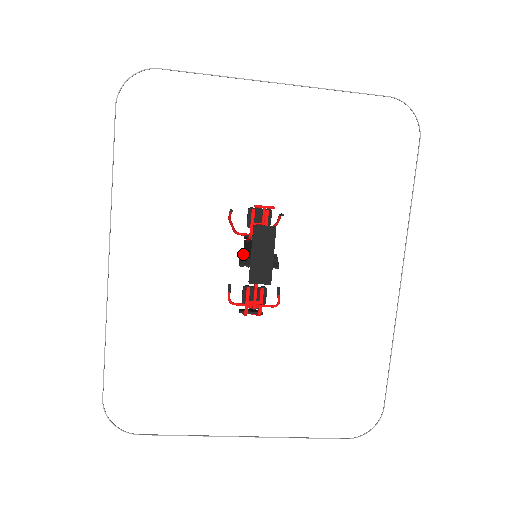
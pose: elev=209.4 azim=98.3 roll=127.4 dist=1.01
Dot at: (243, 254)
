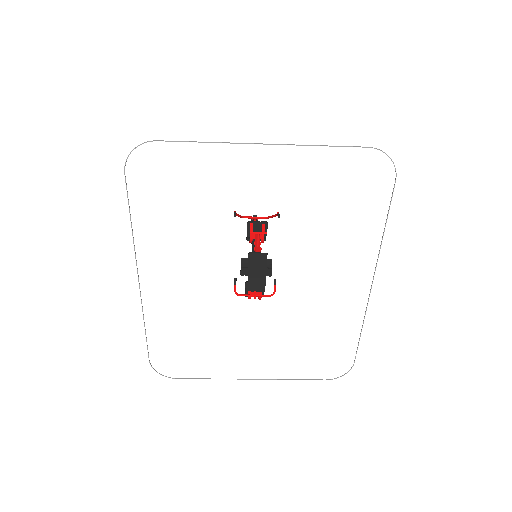
Dot at: (244, 261)
